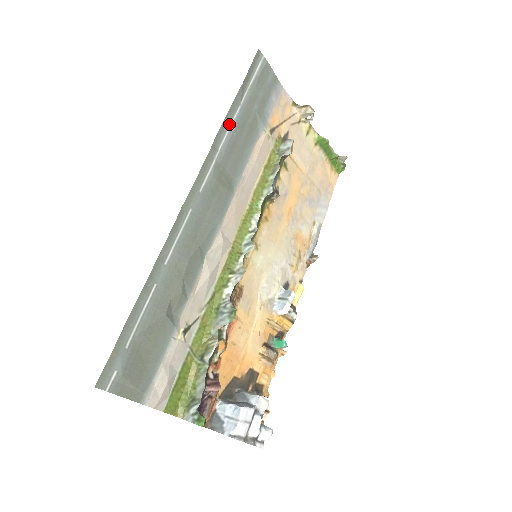
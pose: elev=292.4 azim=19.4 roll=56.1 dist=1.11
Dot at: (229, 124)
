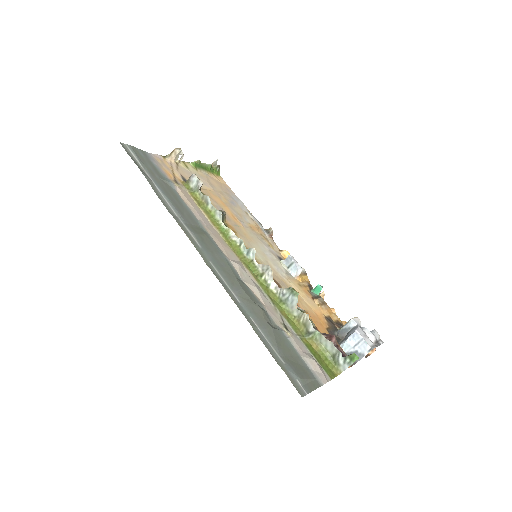
Dot at: (162, 198)
